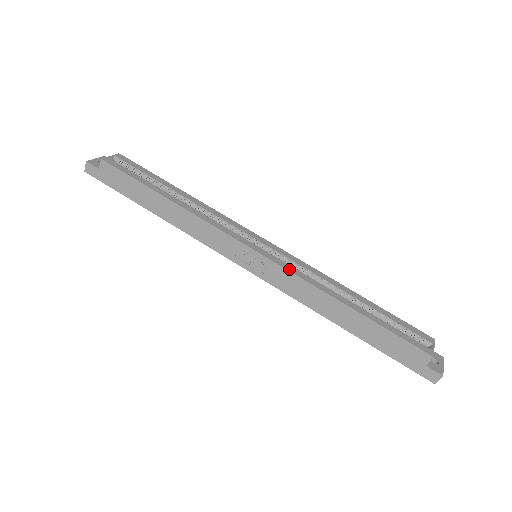
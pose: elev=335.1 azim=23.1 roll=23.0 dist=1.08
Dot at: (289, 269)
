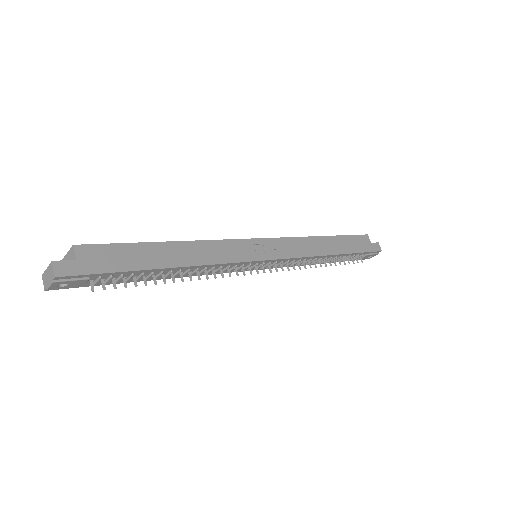
Dot at: (284, 238)
